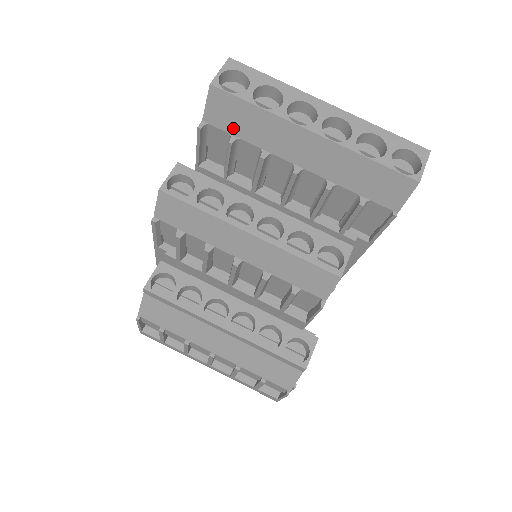
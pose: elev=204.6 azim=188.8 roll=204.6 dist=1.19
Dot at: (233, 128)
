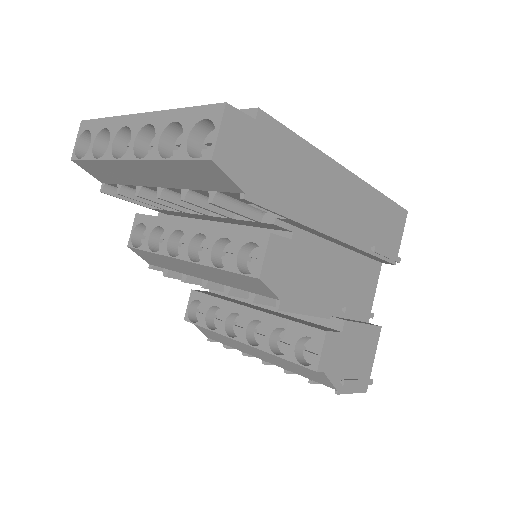
Dot at: (112, 180)
